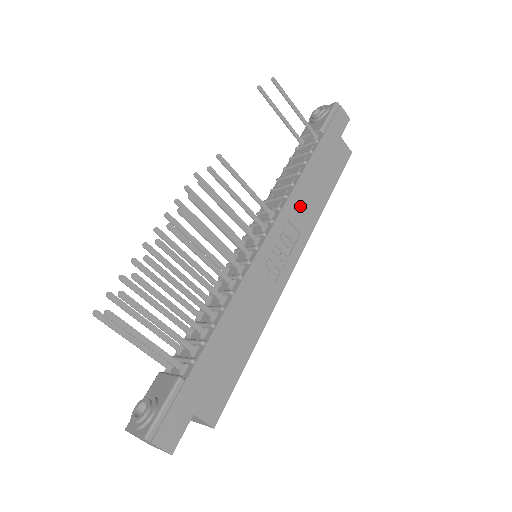
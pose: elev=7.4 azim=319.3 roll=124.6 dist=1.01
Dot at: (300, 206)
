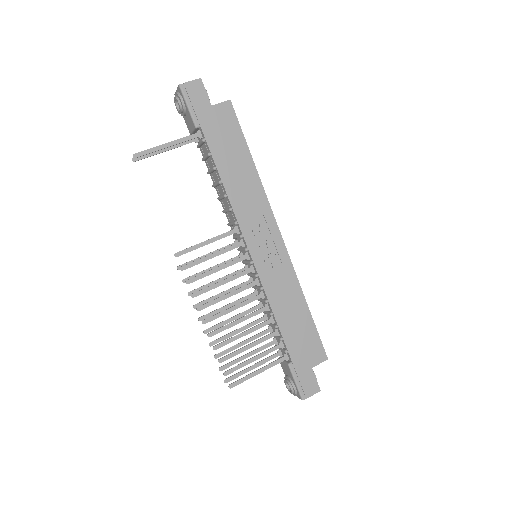
Dot at: (244, 201)
